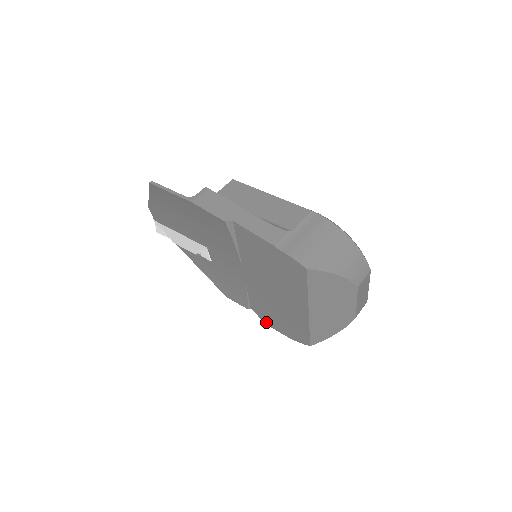
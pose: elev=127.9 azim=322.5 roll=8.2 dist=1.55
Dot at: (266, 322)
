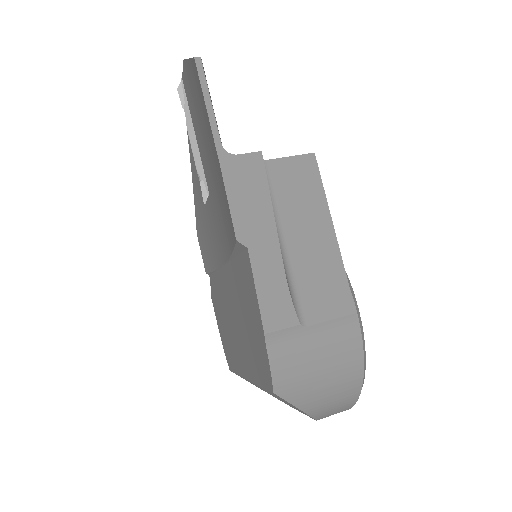
Dot at: (213, 300)
